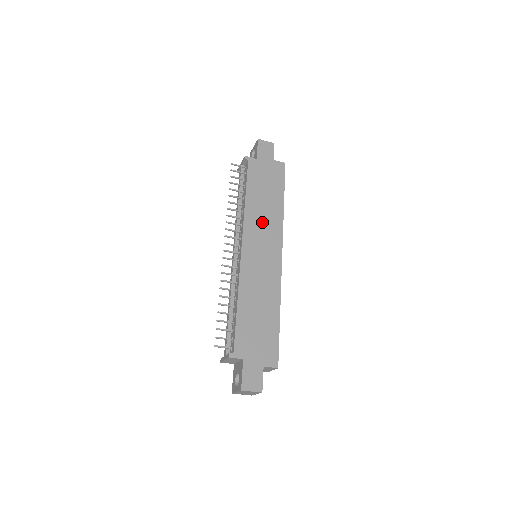
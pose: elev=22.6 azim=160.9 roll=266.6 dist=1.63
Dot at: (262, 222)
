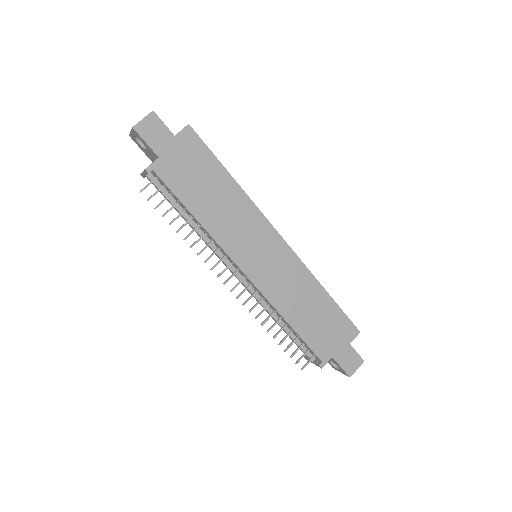
Dot at: (236, 226)
